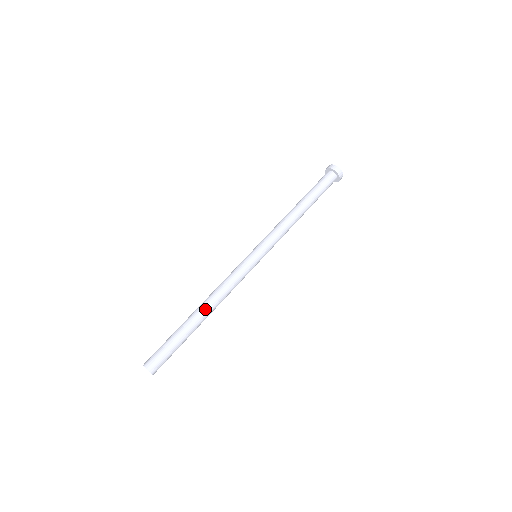
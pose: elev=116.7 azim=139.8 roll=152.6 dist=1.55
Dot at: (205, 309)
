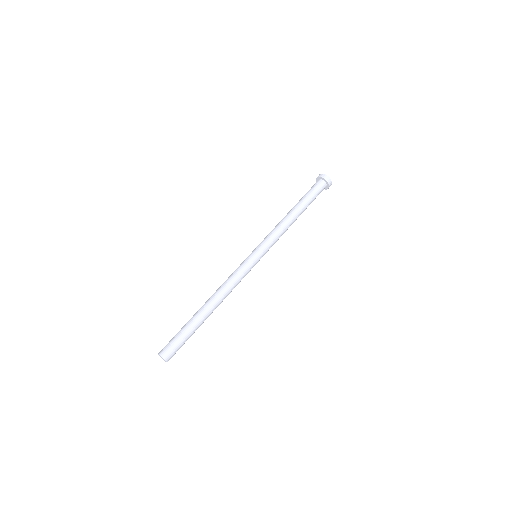
Dot at: (209, 301)
